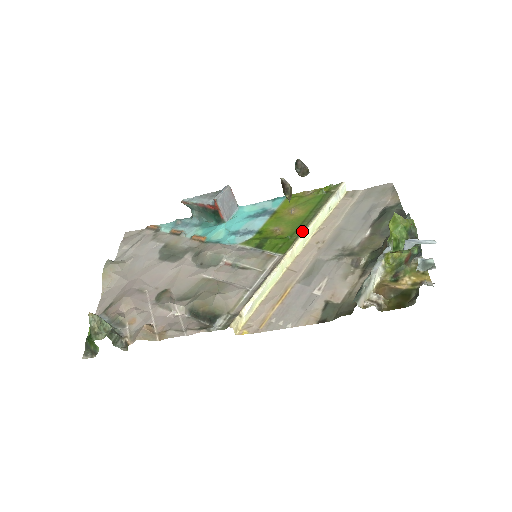
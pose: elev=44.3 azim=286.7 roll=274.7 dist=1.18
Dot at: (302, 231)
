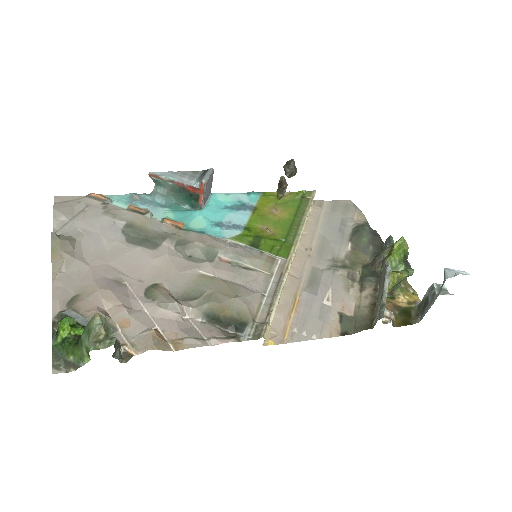
Dot at: (296, 236)
